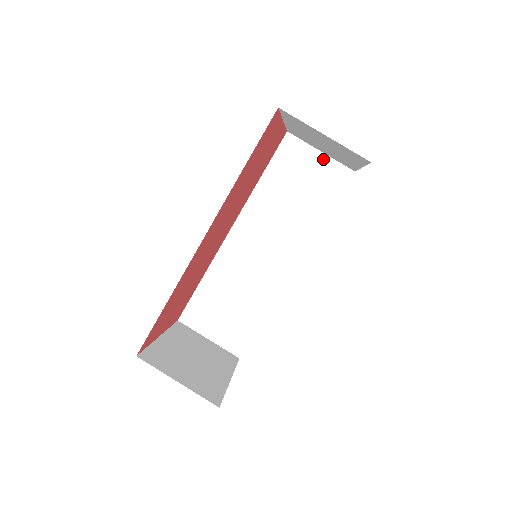
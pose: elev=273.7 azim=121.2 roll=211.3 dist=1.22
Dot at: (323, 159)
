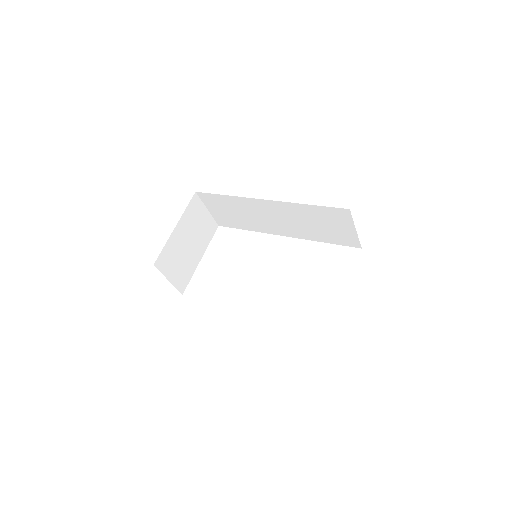
Dot at: (353, 232)
